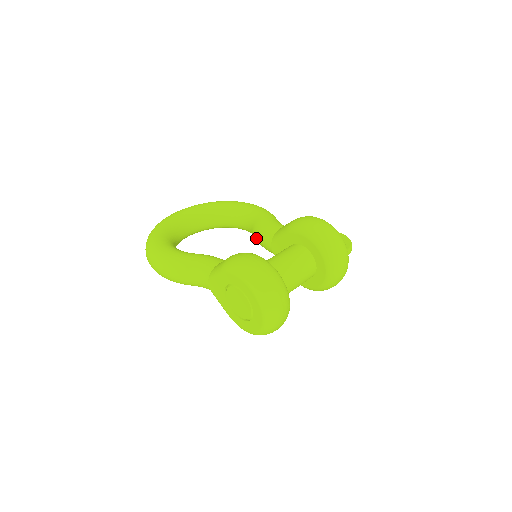
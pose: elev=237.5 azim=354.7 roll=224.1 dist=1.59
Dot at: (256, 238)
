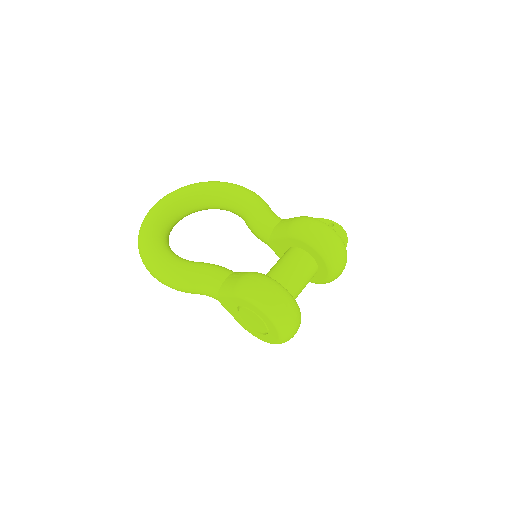
Dot at: (250, 229)
